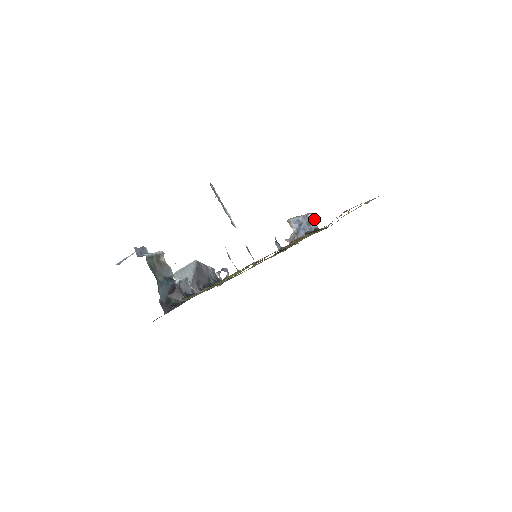
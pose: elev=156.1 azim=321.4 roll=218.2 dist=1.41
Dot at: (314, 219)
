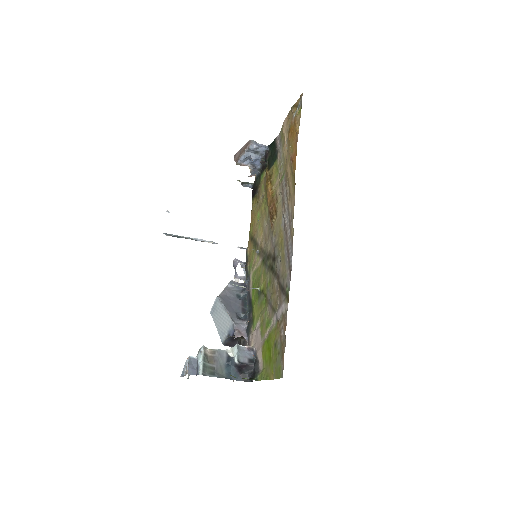
Dot at: (257, 144)
